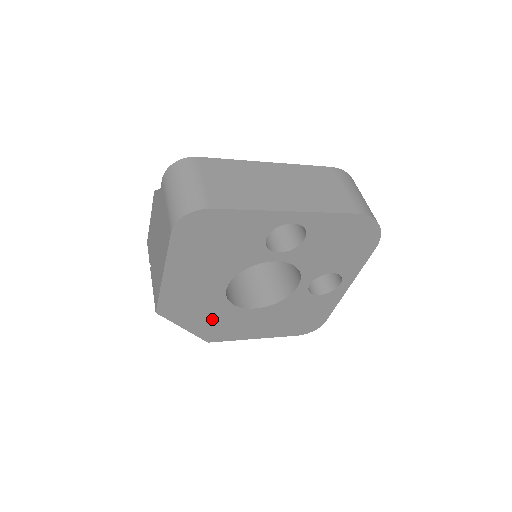
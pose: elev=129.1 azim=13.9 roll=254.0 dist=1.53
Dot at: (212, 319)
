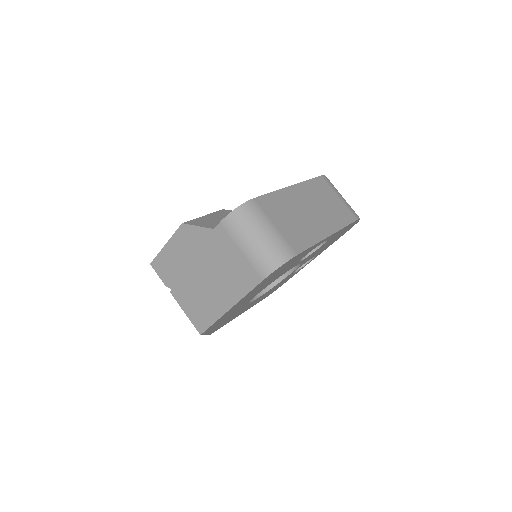
Dot at: (227, 319)
